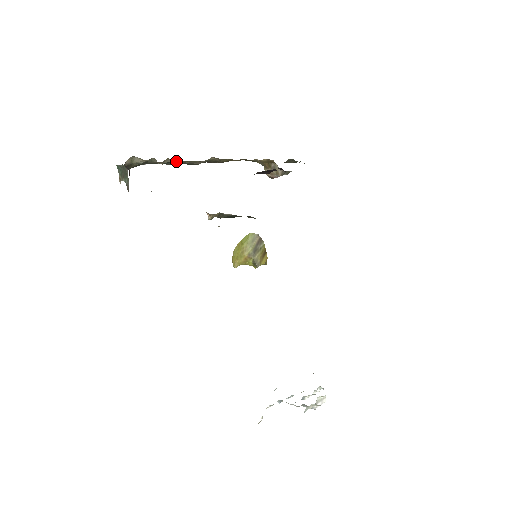
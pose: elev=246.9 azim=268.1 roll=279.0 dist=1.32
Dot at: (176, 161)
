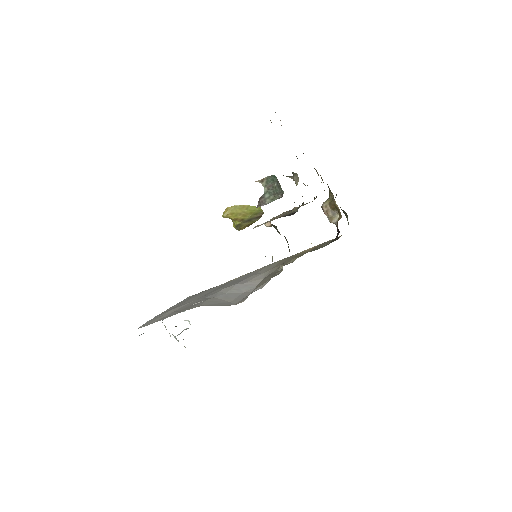
Dot at: occluded
